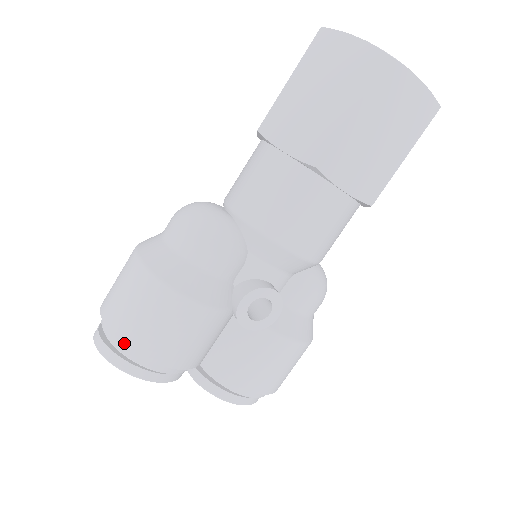
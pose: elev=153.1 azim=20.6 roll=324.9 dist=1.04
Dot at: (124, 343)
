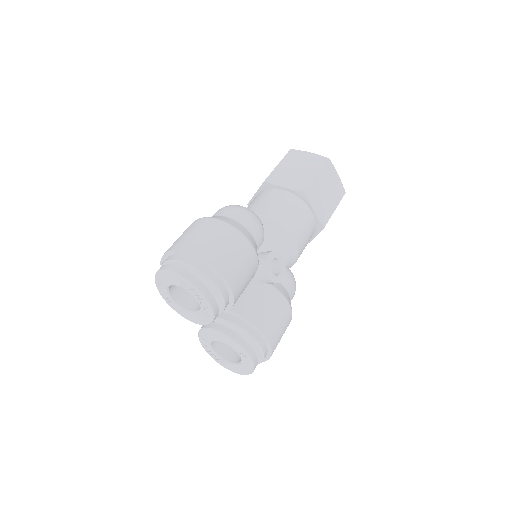
Dot at: (203, 258)
